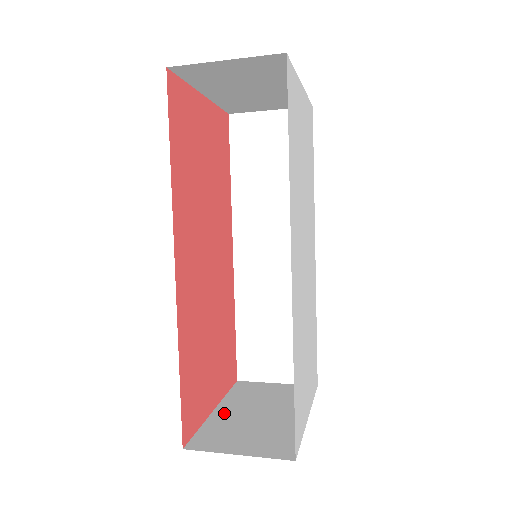
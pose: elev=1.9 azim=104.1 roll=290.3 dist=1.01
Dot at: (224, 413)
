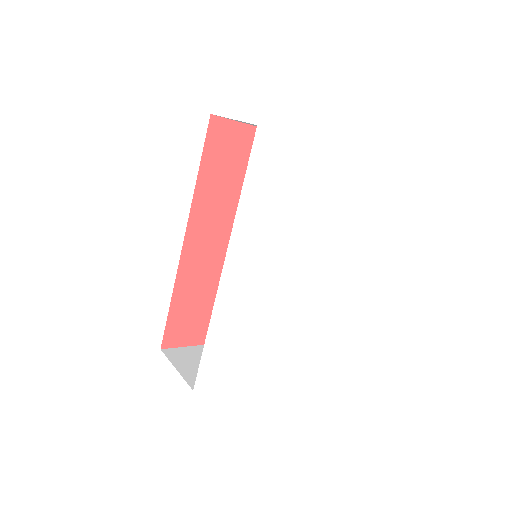
Dot at: occluded
